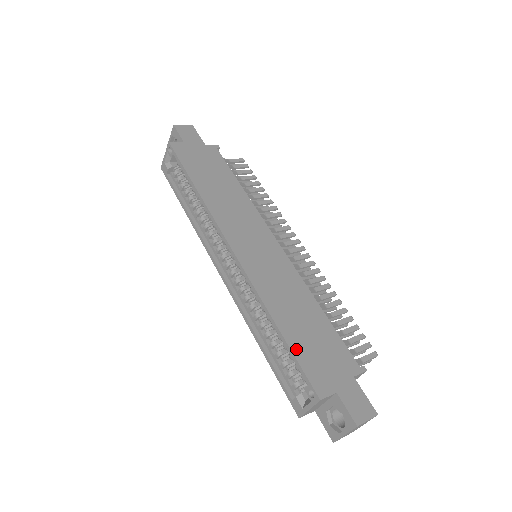
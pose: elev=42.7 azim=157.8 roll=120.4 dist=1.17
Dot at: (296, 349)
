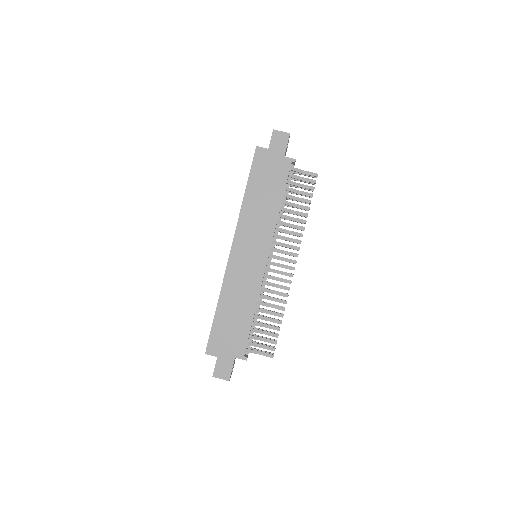
Dot at: (216, 325)
